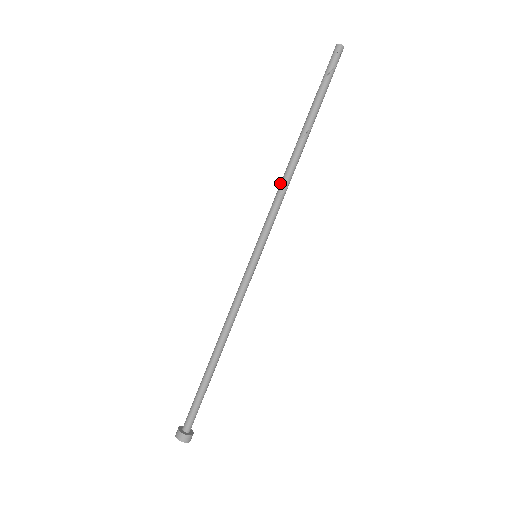
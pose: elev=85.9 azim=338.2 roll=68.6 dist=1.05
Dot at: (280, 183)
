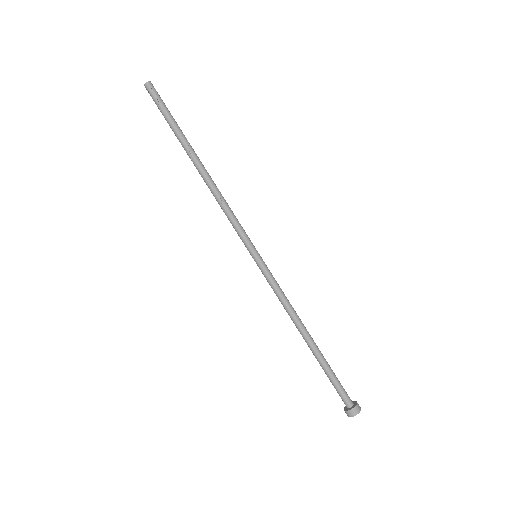
Dot at: (216, 199)
